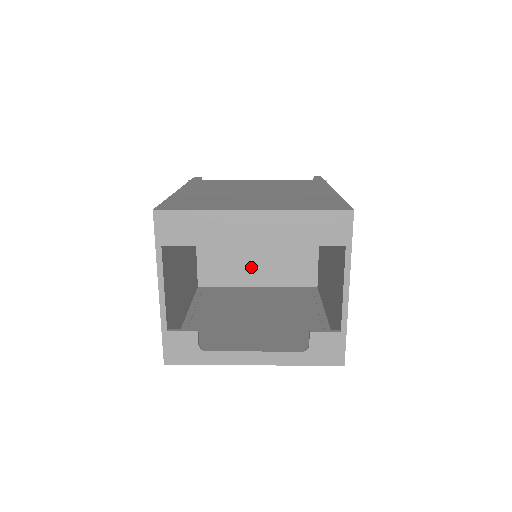
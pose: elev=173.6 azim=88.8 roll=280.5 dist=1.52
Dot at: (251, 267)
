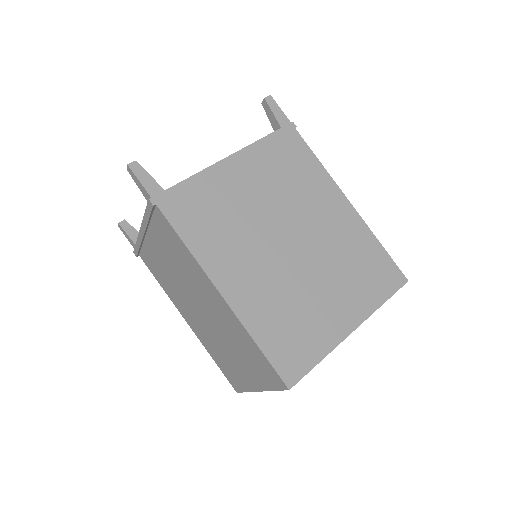
Dot at: occluded
